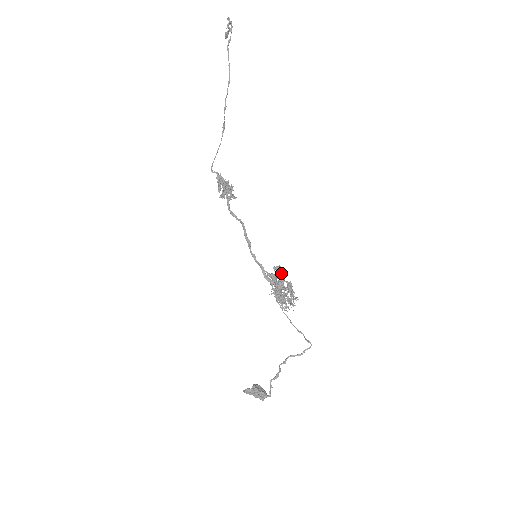
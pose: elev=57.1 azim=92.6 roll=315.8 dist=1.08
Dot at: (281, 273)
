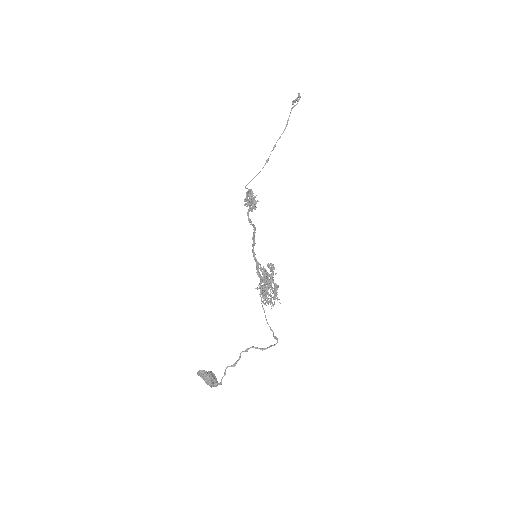
Dot at: (272, 274)
